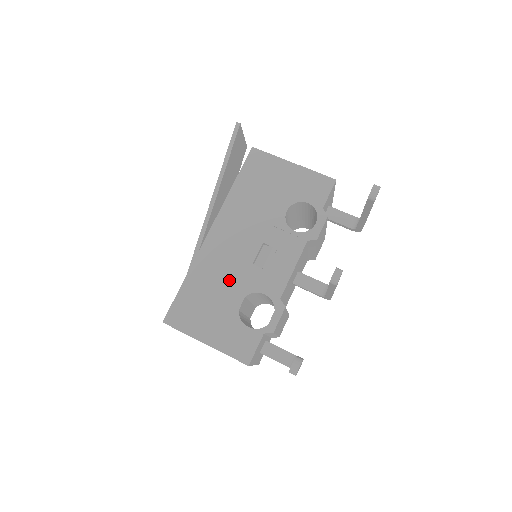
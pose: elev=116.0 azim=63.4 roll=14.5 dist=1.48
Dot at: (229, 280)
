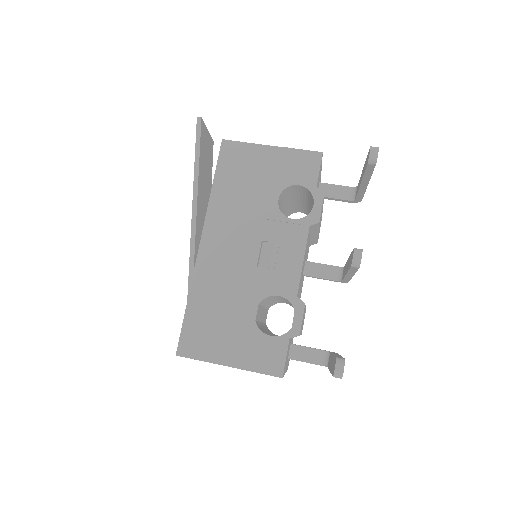
Dot at: (236, 290)
